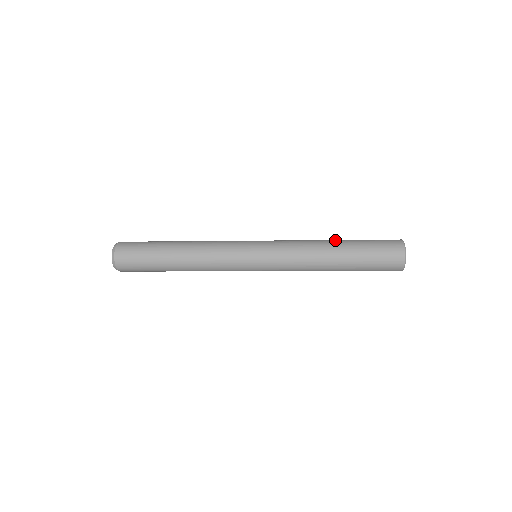
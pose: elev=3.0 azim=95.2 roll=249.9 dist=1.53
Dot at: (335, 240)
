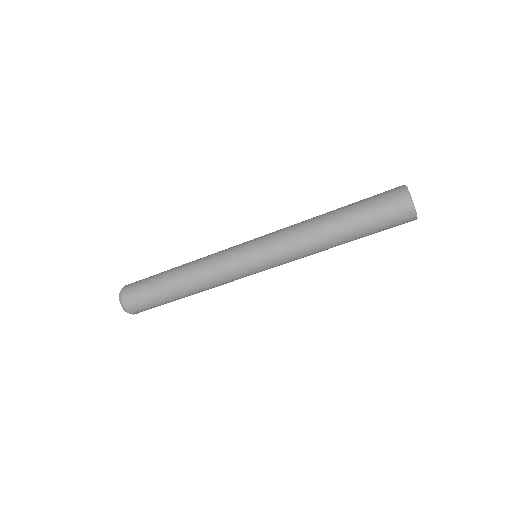
Dot at: (330, 211)
